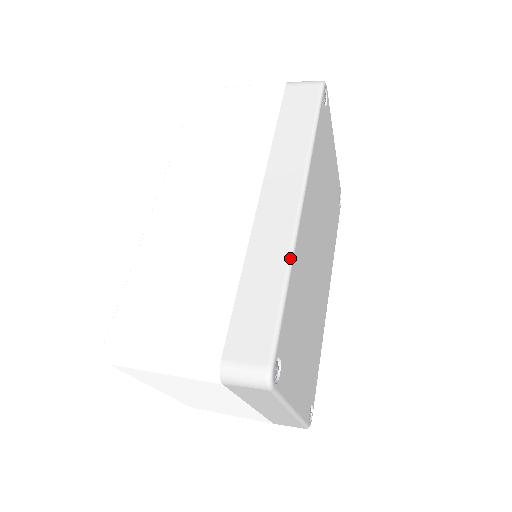
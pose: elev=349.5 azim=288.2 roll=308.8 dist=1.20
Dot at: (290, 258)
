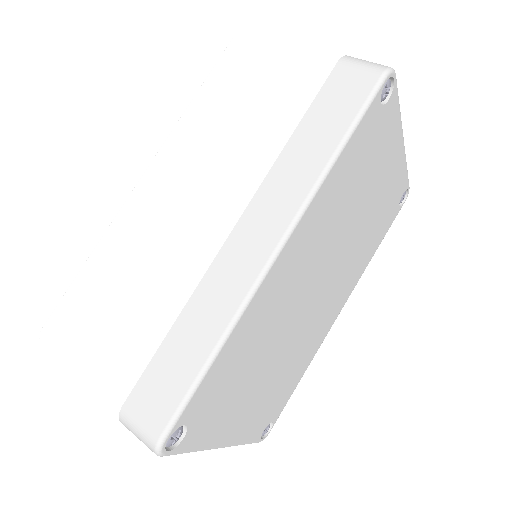
Dot at: (234, 320)
